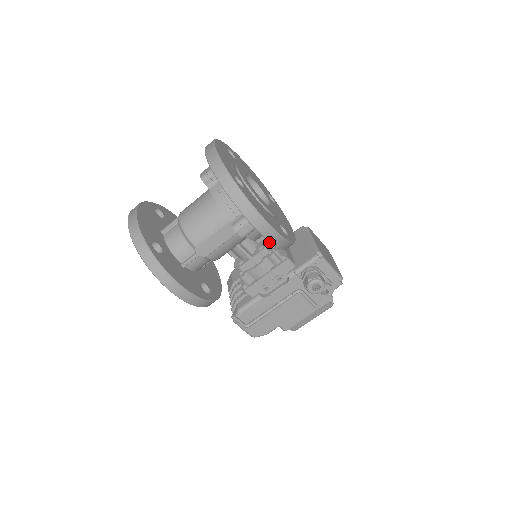
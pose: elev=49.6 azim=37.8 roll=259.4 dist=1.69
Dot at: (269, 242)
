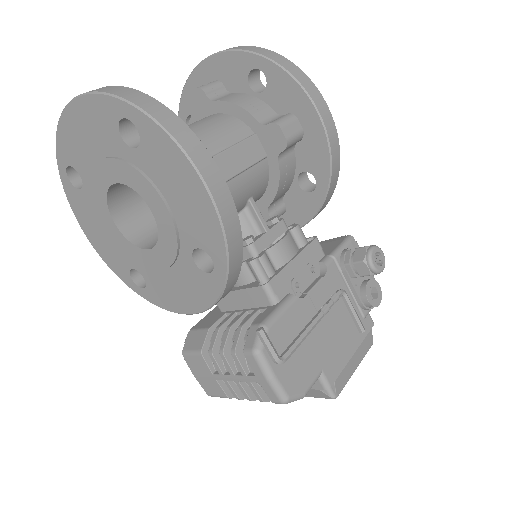
Dot at: occluded
